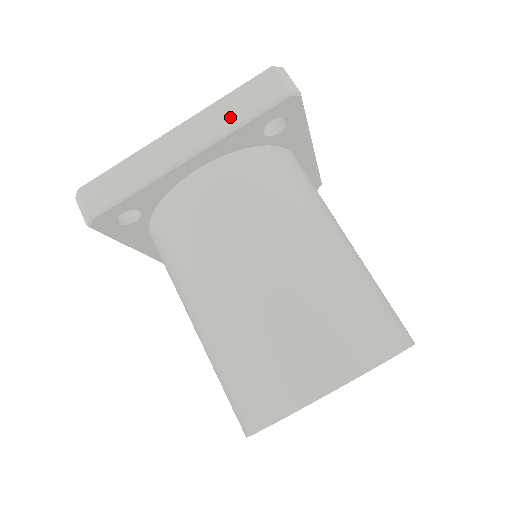
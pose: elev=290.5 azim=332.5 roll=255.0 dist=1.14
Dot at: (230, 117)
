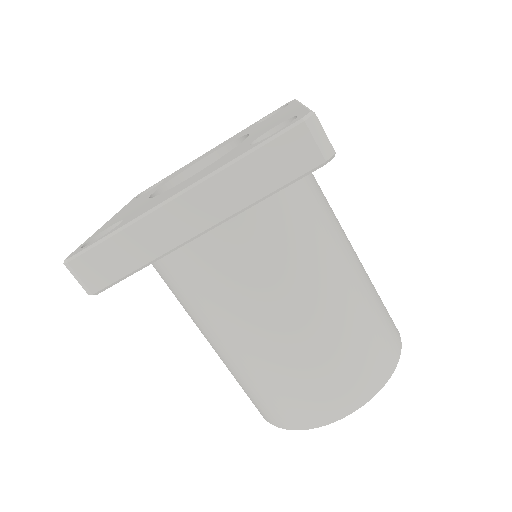
Dot at: (251, 188)
